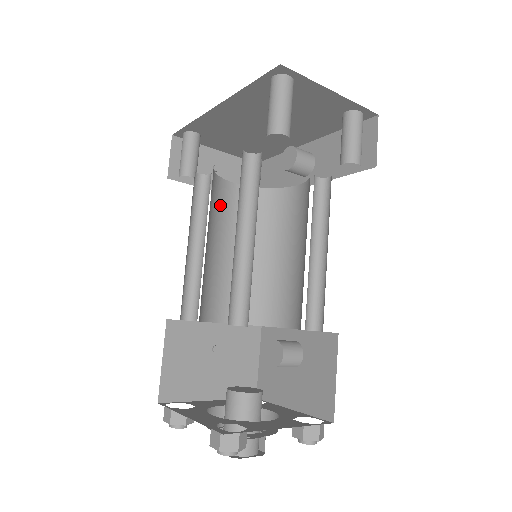
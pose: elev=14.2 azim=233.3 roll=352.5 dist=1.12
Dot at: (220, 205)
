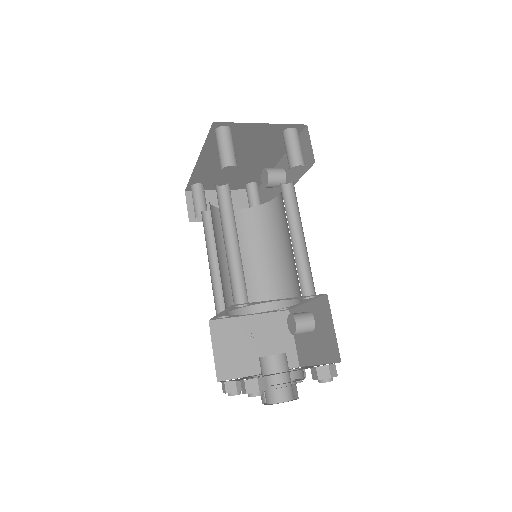
Dot at: occluded
